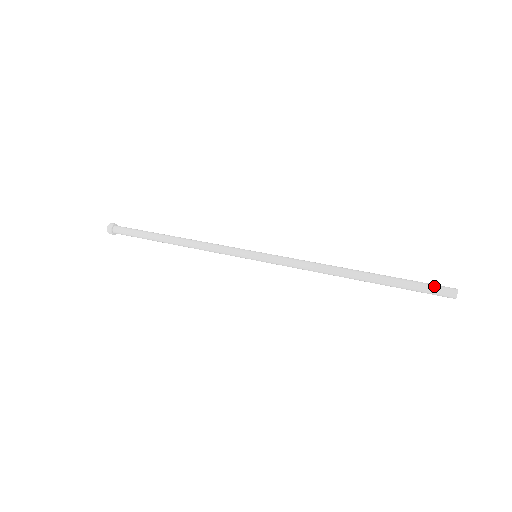
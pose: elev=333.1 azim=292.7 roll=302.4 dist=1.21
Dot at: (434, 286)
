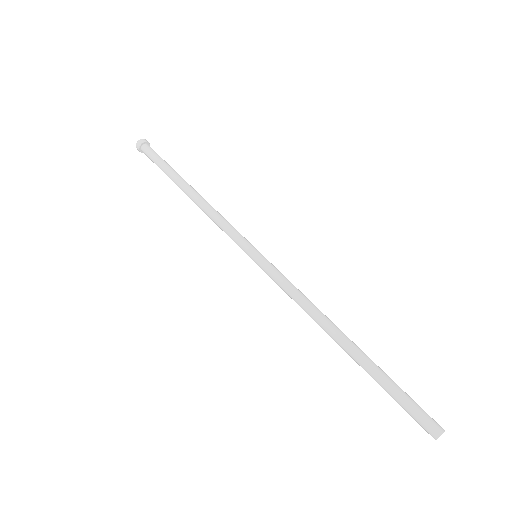
Dot at: (416, 413)
